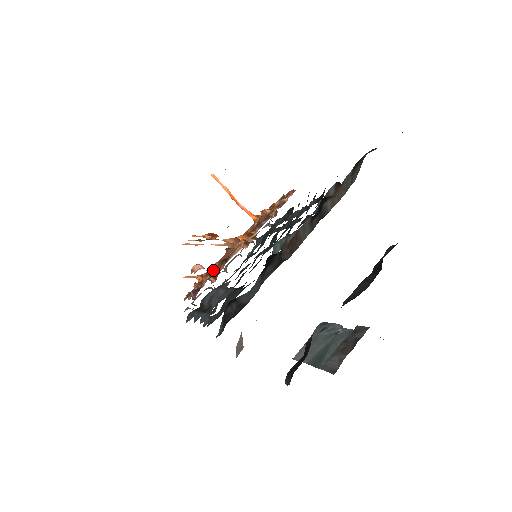
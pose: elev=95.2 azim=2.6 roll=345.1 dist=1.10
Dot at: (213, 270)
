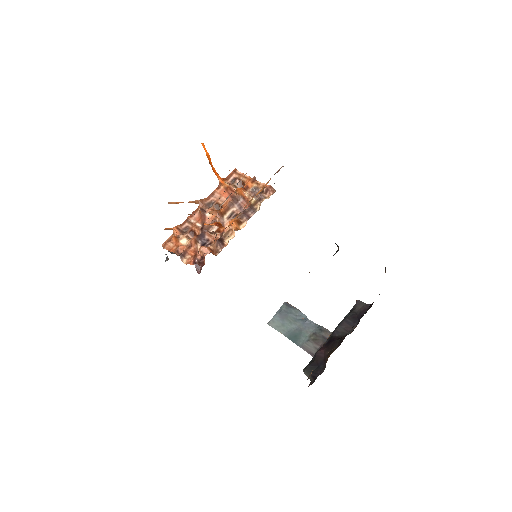
Dot at: (212, 248)
